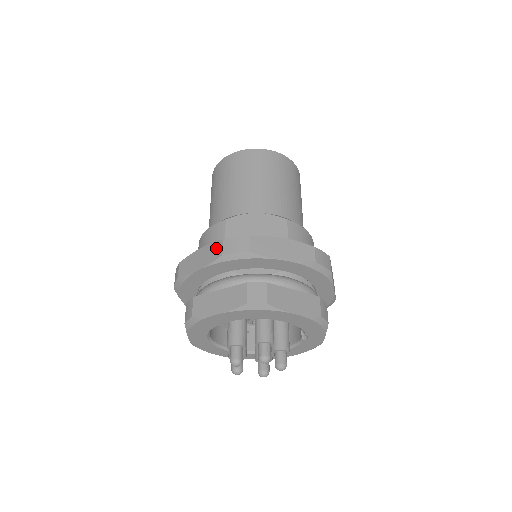
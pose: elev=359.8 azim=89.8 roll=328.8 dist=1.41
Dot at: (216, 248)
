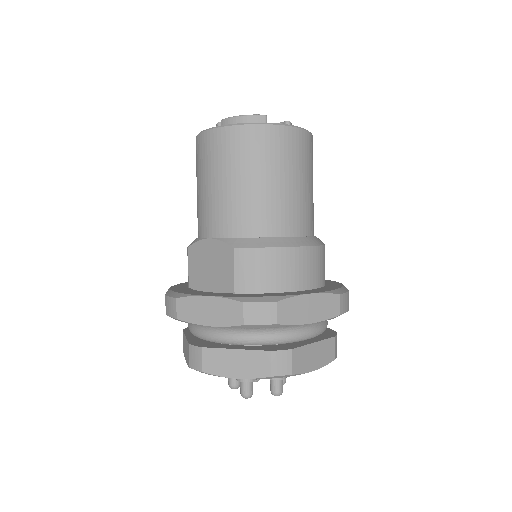
Dot at: occluded
